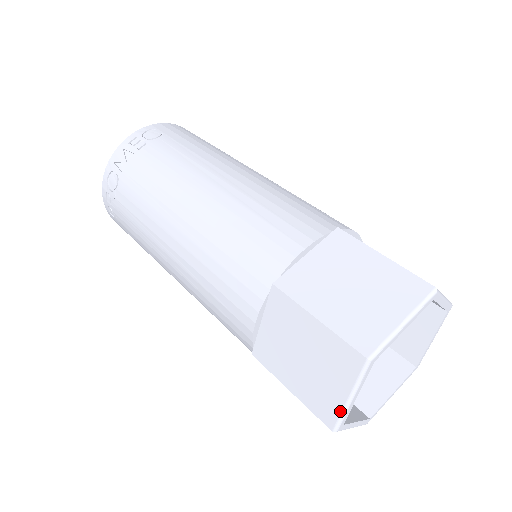
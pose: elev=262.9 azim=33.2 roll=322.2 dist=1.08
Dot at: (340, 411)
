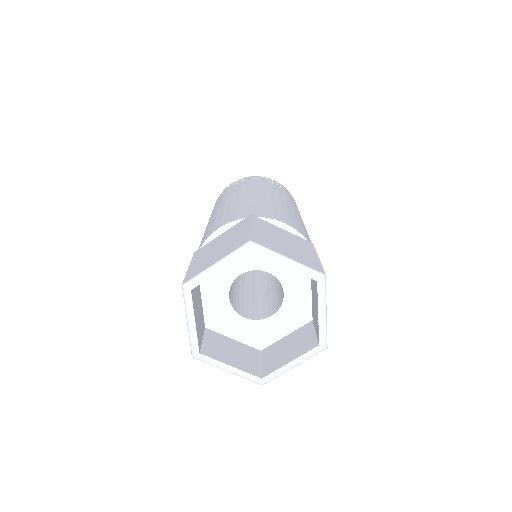
Dot at: (201, 271)
